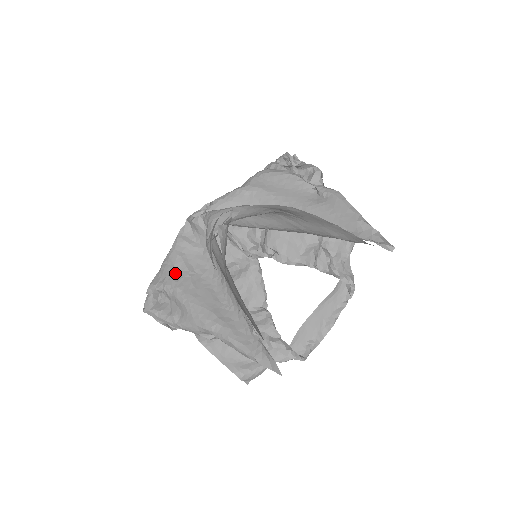
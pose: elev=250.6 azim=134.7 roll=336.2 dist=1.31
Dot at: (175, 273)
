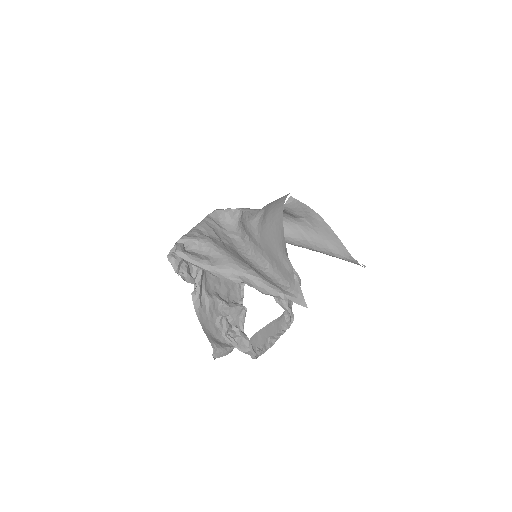
Dot at: (208, 235)
